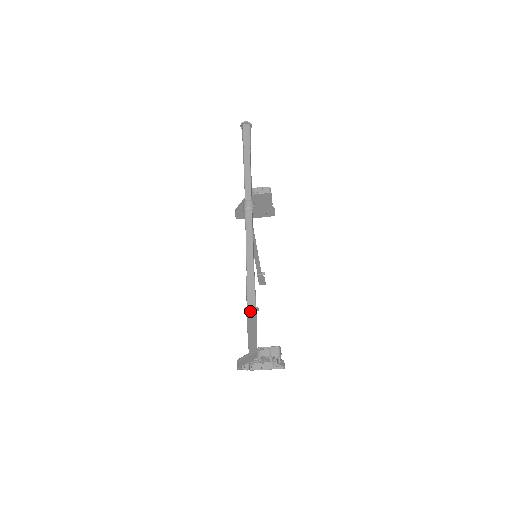
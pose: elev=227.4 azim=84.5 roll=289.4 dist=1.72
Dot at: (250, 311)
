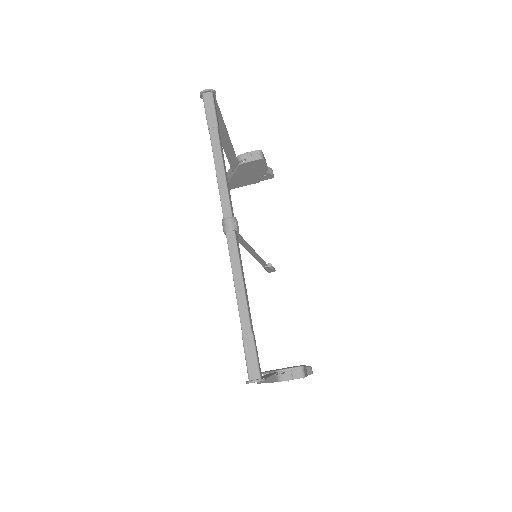
Dot at: occluded
